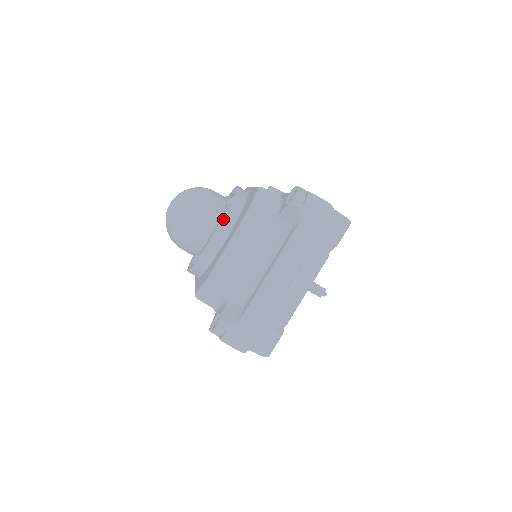
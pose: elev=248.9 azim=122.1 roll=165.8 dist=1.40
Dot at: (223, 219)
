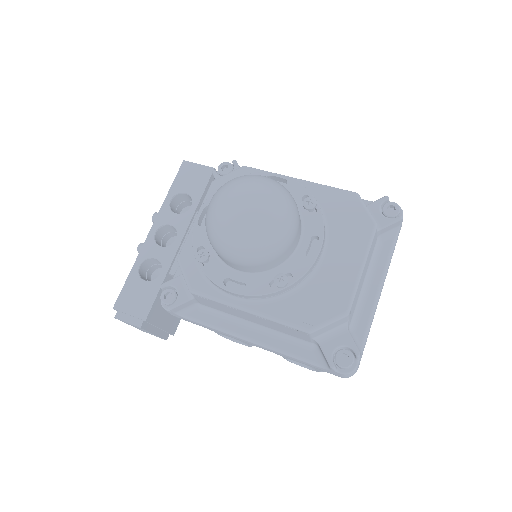
Dot at: (324, 229)
